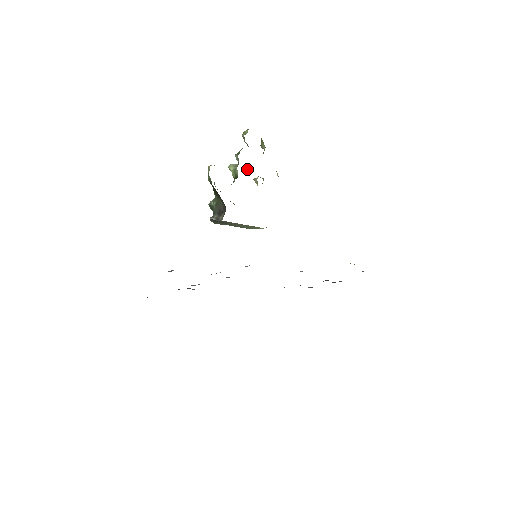
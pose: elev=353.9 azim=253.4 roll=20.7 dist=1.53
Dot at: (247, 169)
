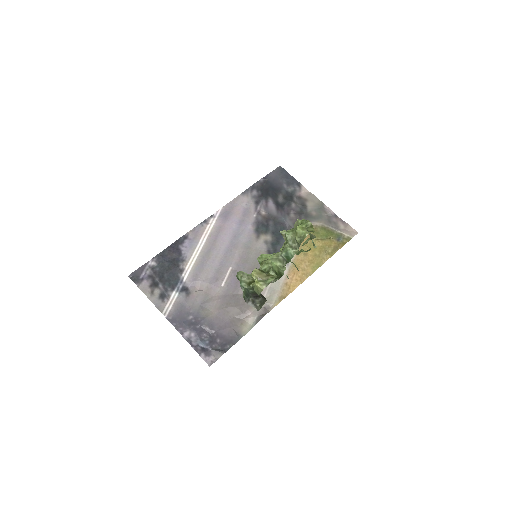
Dot at: occluded
